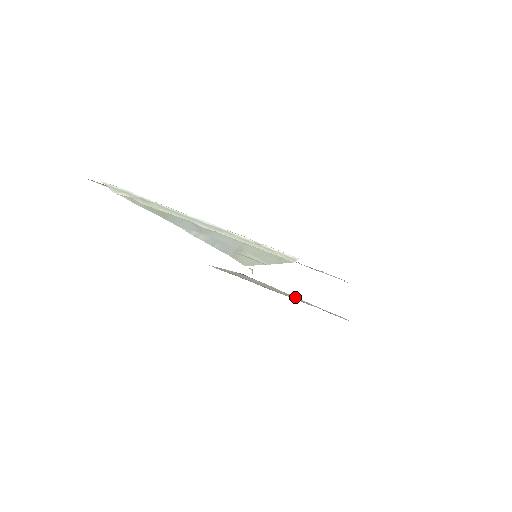
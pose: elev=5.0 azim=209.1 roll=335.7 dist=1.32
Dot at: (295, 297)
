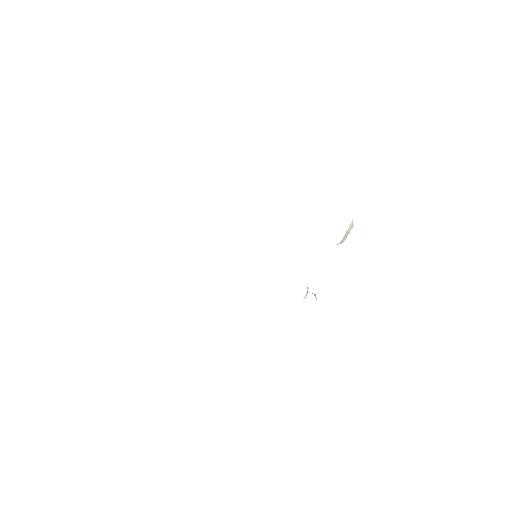
Dot at: occluded
